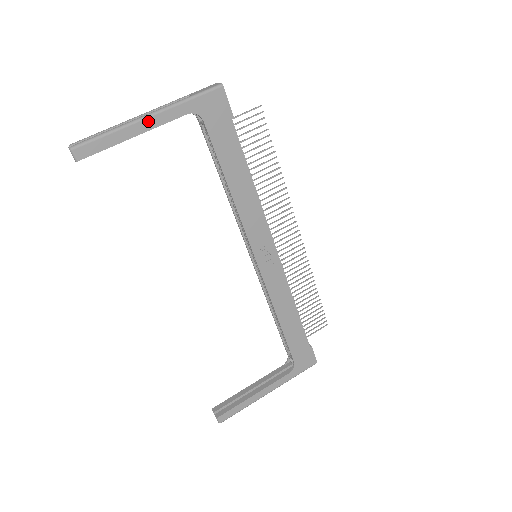
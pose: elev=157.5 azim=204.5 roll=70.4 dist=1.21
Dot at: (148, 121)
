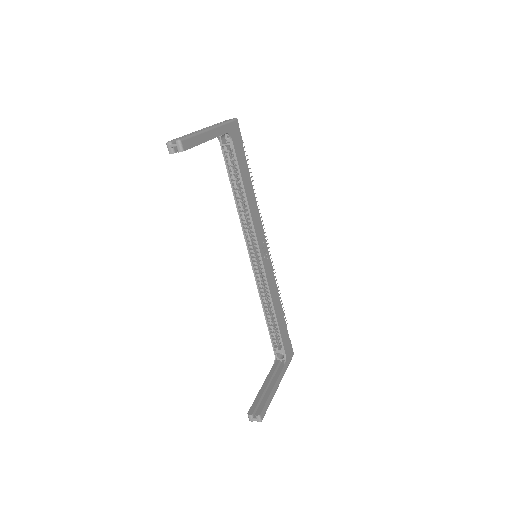
Dot at: (212, 132)
